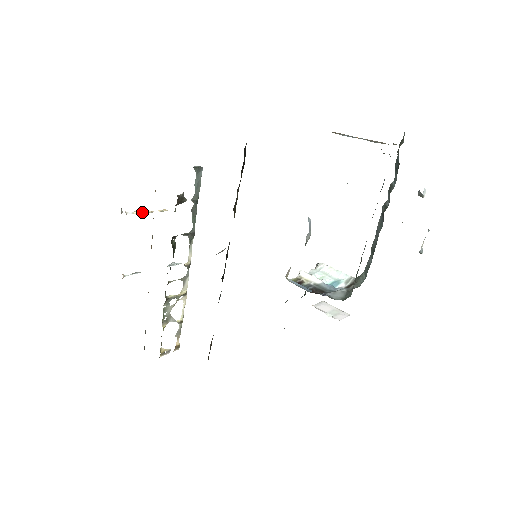
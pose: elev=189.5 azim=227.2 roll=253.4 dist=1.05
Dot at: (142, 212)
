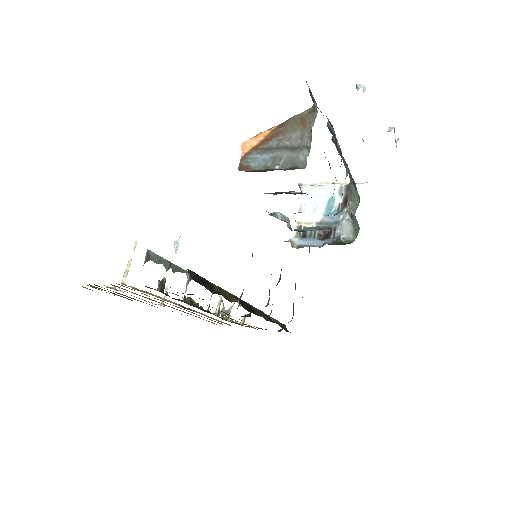
Dot at: (126, 272)
